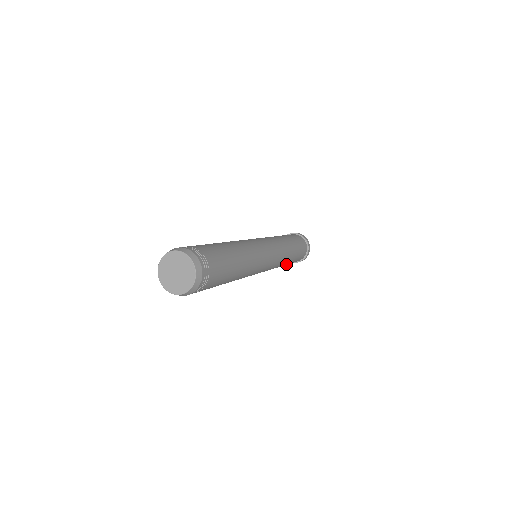
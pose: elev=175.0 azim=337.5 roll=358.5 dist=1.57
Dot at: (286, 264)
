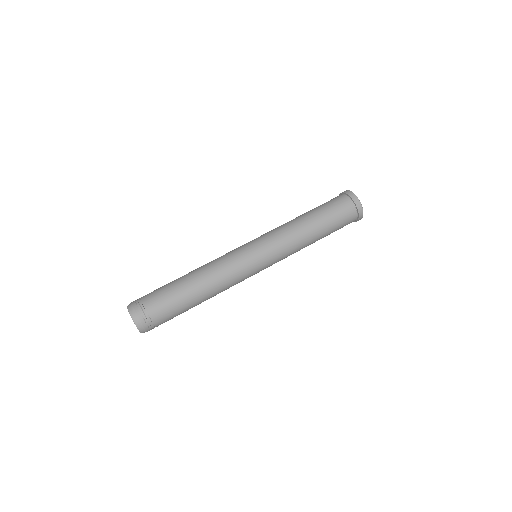
Dot at: occluded
